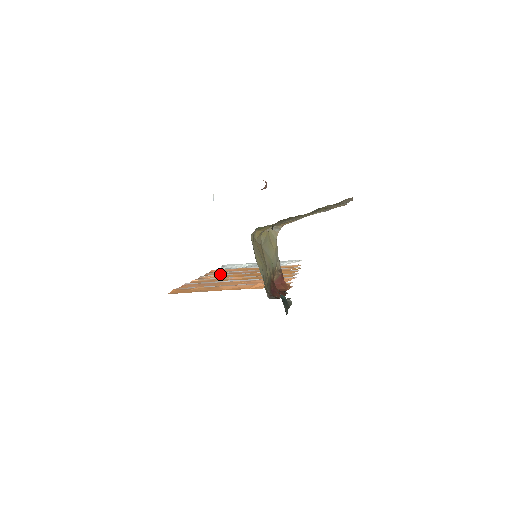
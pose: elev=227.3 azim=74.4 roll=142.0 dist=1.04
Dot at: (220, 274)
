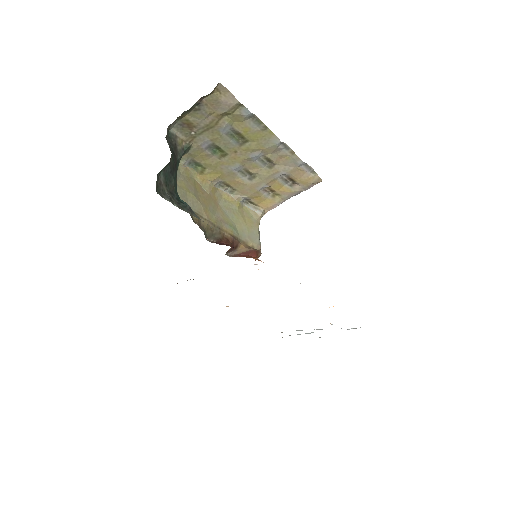
Dot at: occluded
